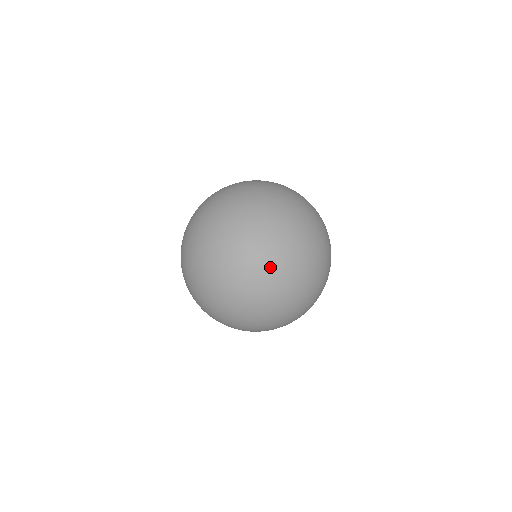
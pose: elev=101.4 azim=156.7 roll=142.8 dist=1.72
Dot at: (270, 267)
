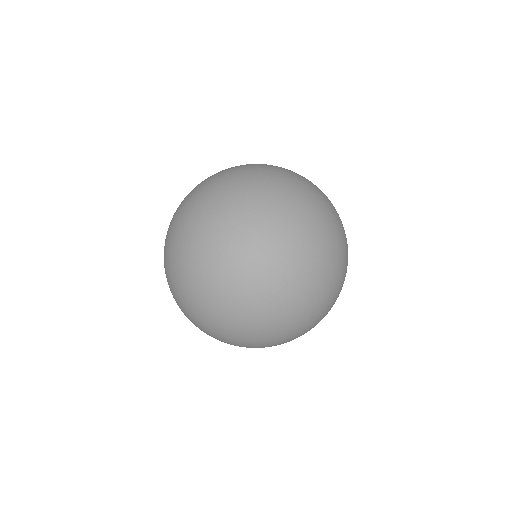
Dot at: (285, 330)
